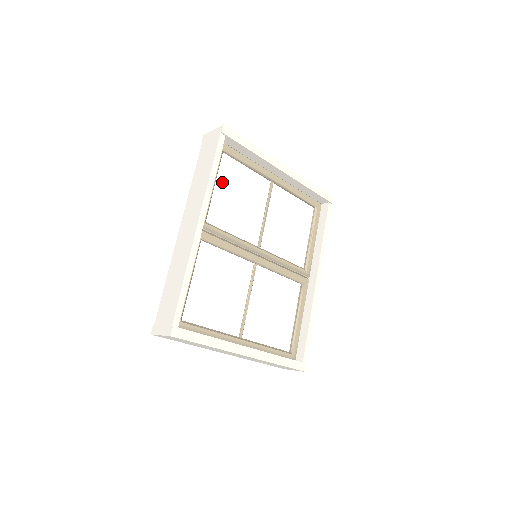
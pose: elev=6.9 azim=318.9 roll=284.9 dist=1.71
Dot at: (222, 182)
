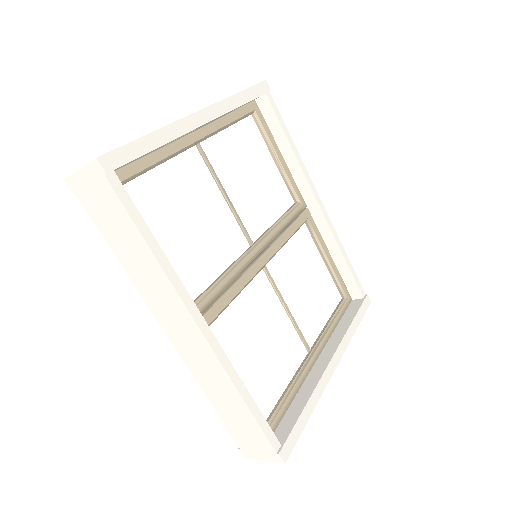
Dot at: (159, 227)
